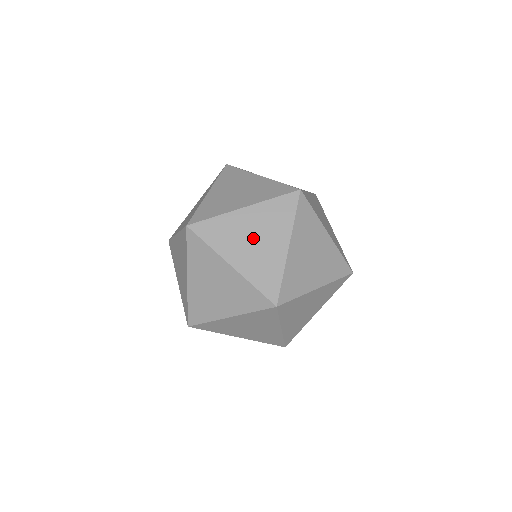
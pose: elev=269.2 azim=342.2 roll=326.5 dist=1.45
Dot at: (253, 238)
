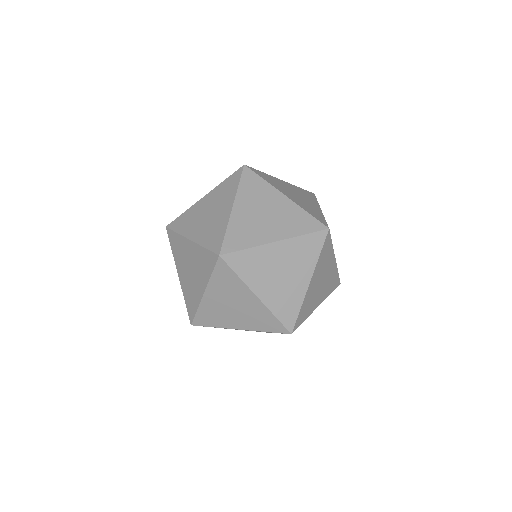
Dot at: (190, 268)
